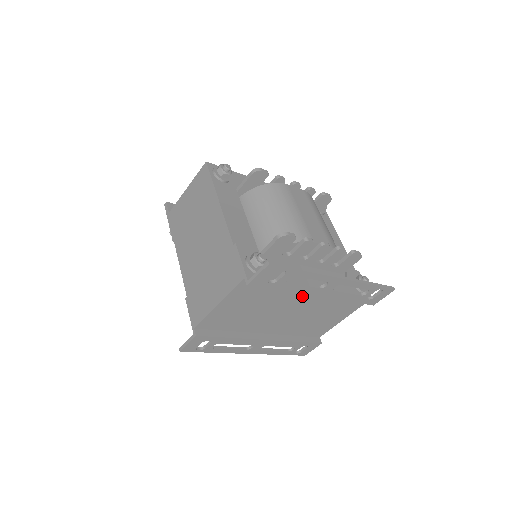
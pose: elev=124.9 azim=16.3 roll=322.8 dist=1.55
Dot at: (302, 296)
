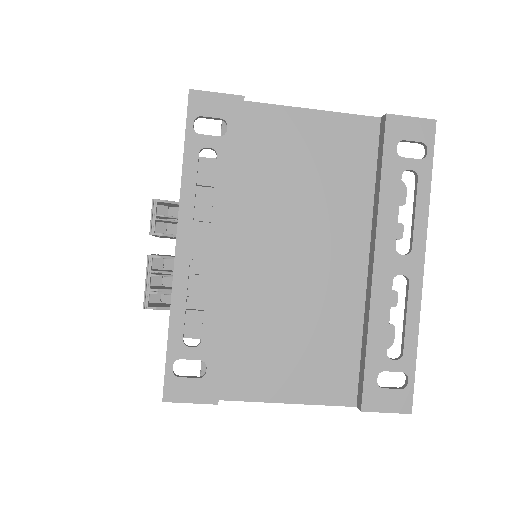
Dot at: (350, 249)
